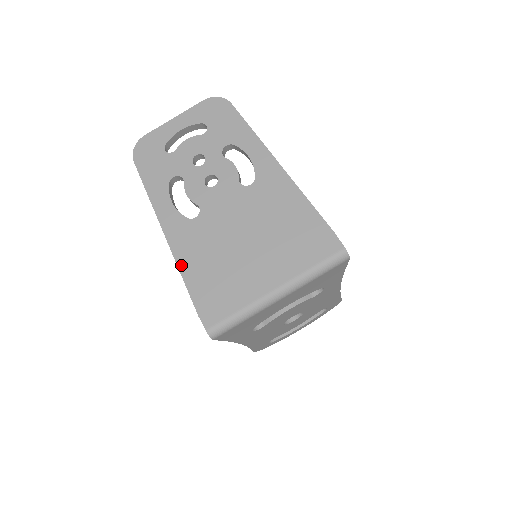
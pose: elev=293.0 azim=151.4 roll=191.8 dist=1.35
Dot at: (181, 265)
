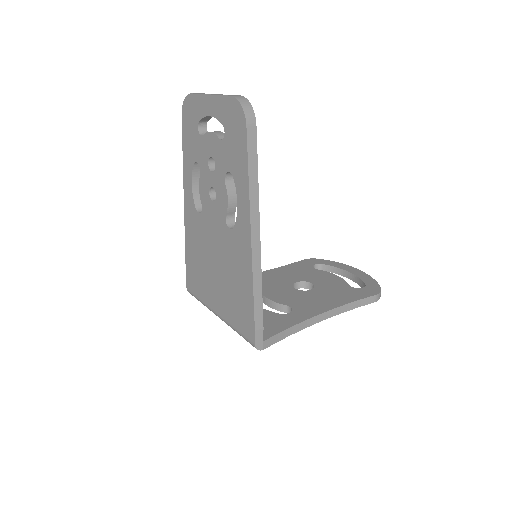
Dot at: (186, 237)
